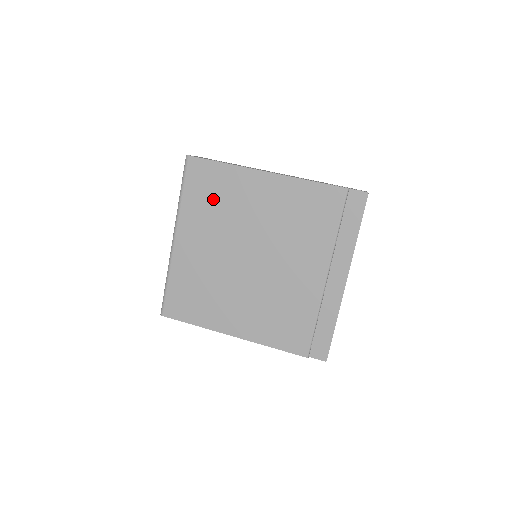
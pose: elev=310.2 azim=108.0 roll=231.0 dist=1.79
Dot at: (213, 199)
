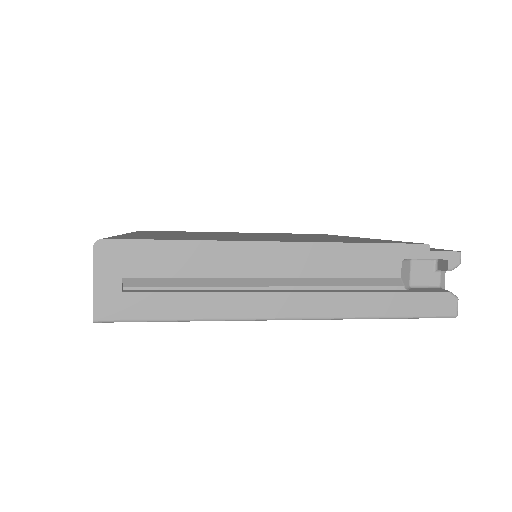
Dot at: (180, 232)
